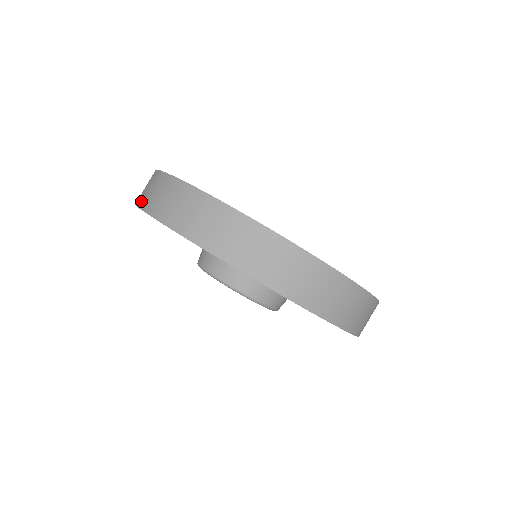
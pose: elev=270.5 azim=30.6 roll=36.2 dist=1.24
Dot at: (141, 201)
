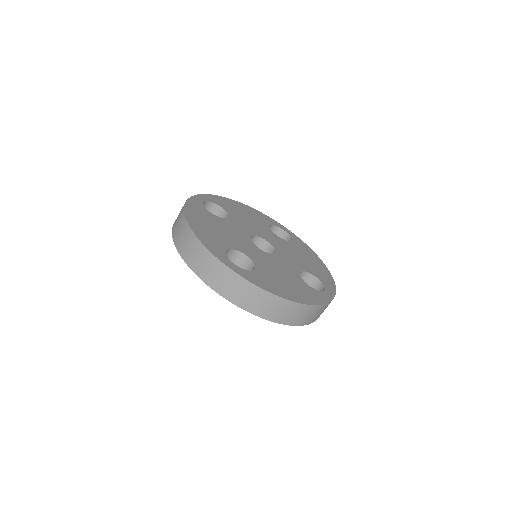
Dot at: (207, 280)
